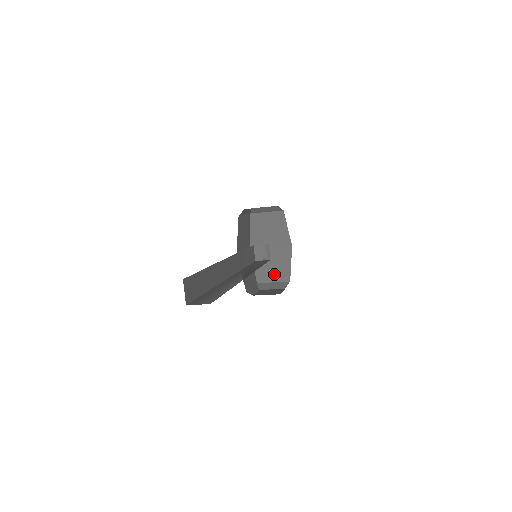
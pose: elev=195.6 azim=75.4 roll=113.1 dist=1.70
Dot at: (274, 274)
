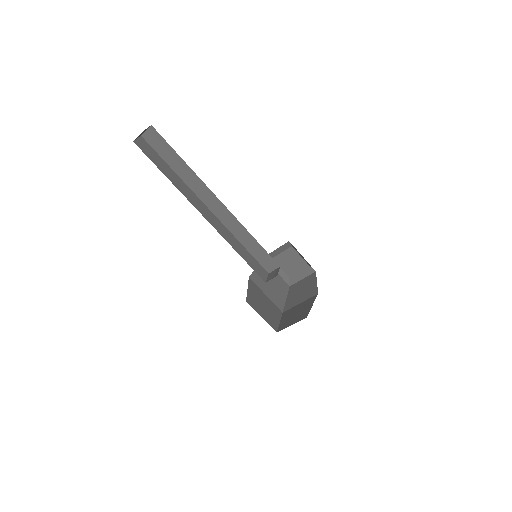
Dot at: (295, 319)
